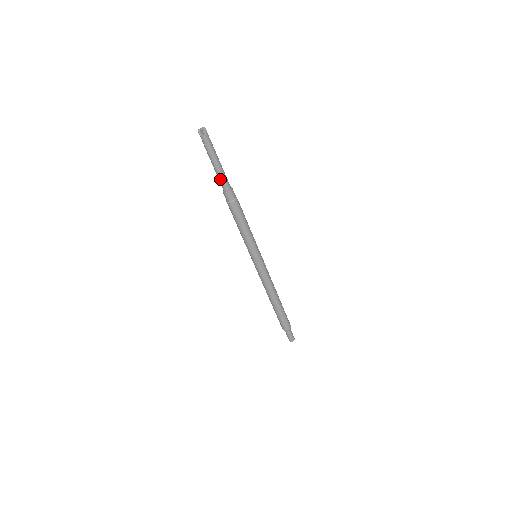
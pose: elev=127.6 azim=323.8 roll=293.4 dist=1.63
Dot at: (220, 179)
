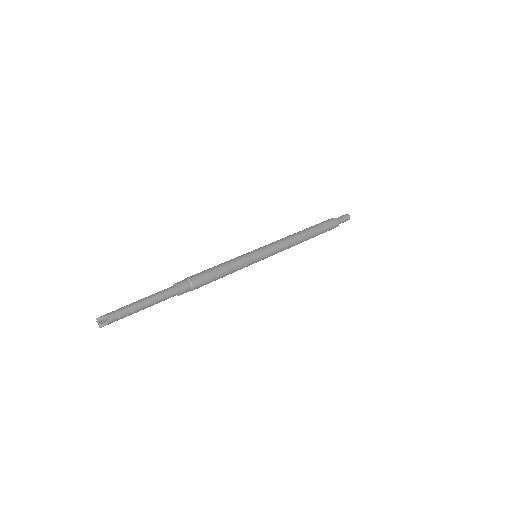
Dot at: occluded
